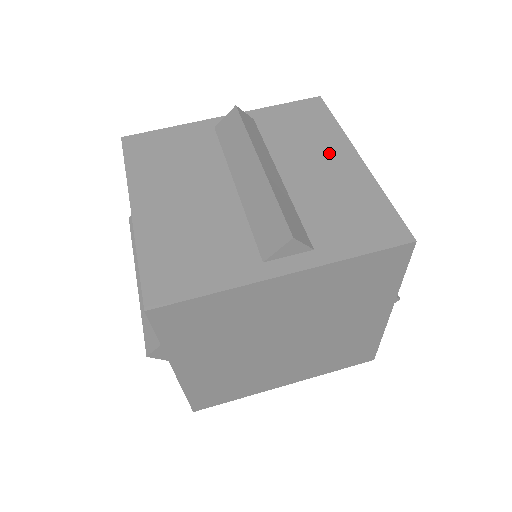
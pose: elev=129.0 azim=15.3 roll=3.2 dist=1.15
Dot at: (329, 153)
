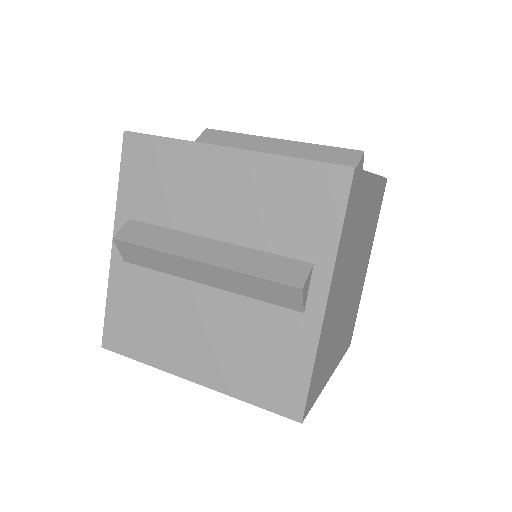
Dot at: occluded
